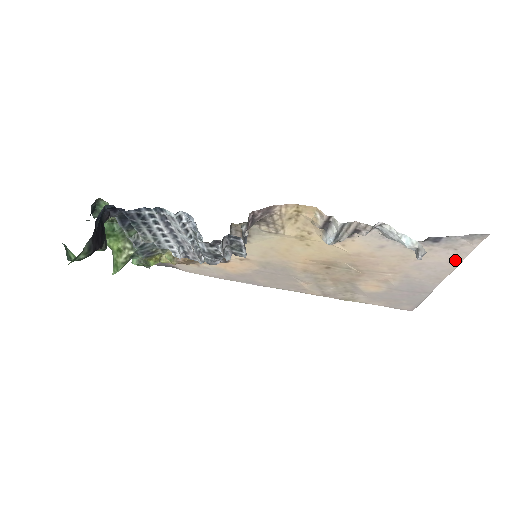
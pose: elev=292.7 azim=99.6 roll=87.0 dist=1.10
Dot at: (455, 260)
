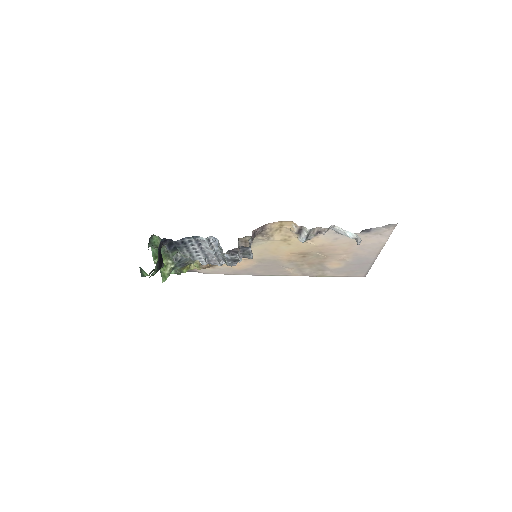
Dot at: (383, 240)
